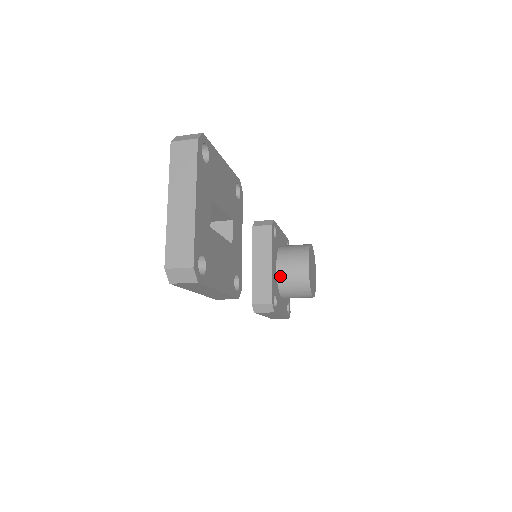
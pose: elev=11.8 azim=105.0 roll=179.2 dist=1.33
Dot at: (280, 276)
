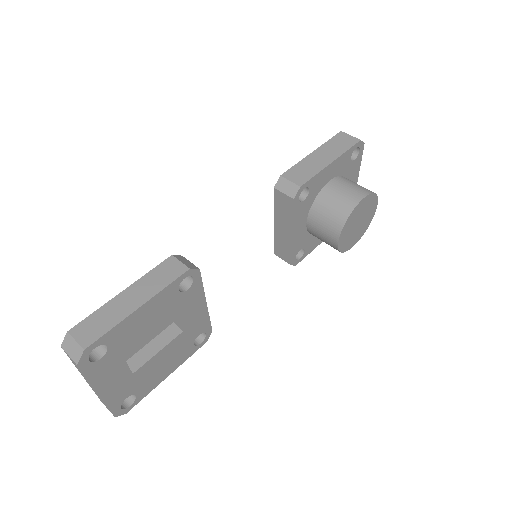
Dot at: (310, 231)
